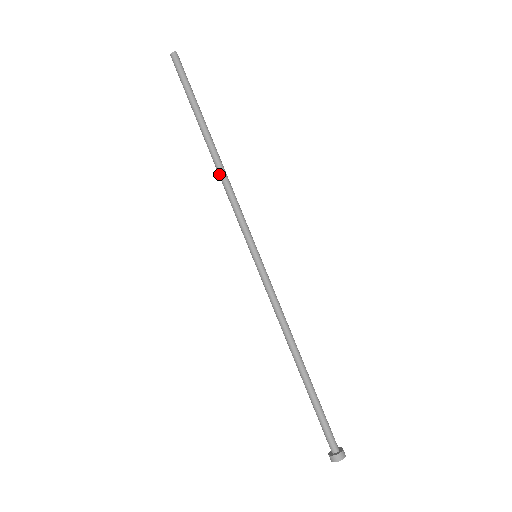
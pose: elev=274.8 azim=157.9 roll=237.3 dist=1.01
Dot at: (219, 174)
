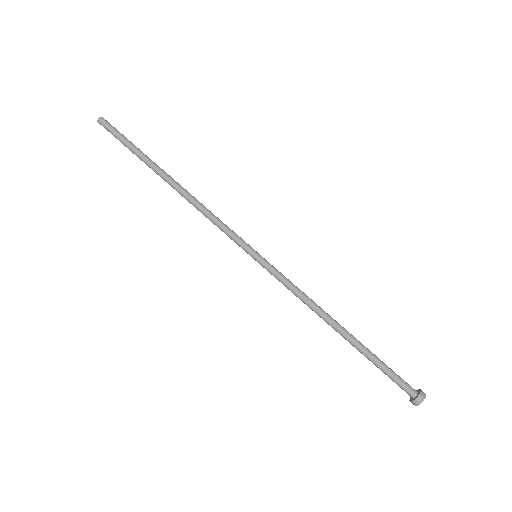
Dot at: (190, 199)
